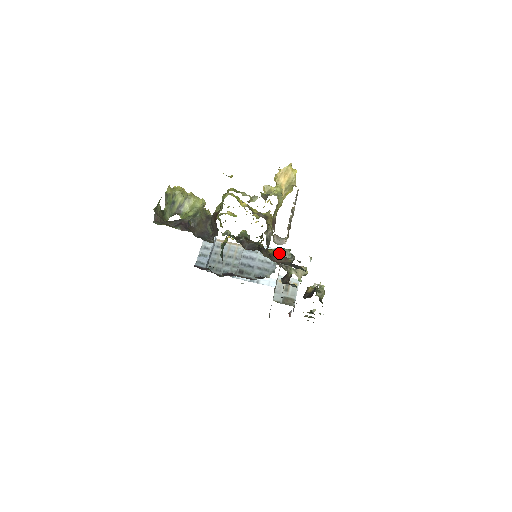
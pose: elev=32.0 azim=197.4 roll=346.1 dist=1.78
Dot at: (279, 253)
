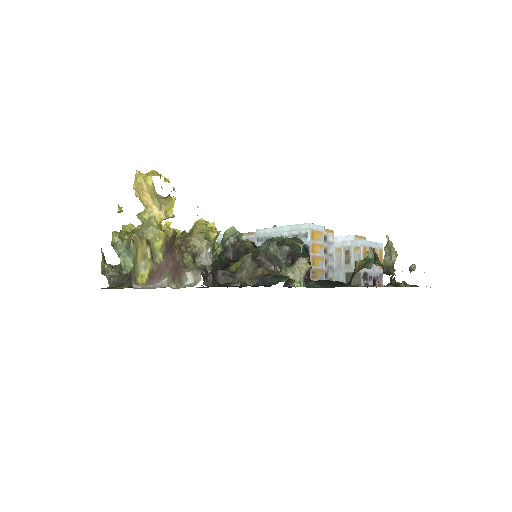
Dot at: (243, 266)
